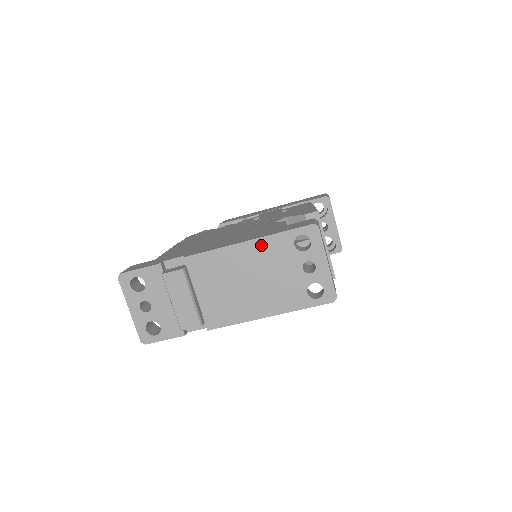
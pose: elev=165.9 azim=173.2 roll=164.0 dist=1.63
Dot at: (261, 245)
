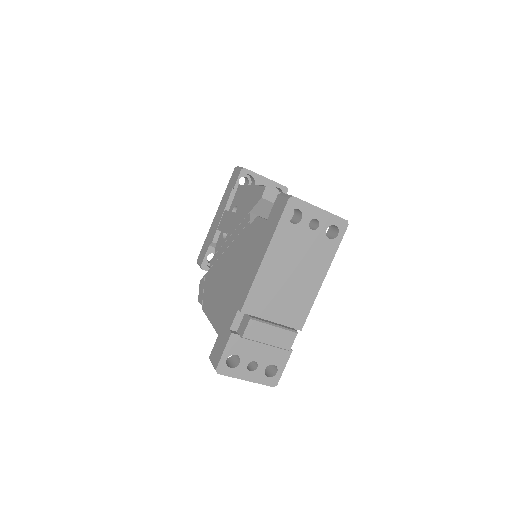
Dot at: (275, 248)
